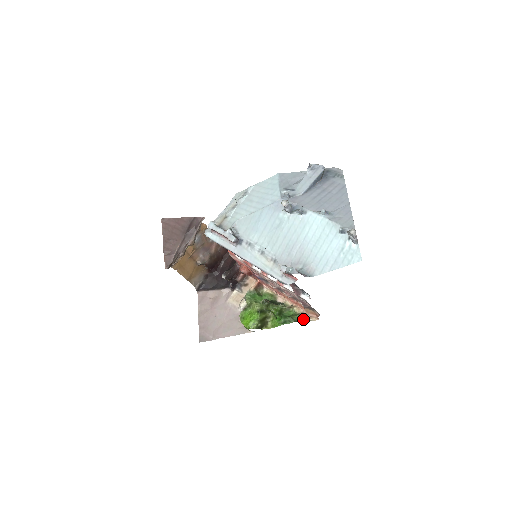
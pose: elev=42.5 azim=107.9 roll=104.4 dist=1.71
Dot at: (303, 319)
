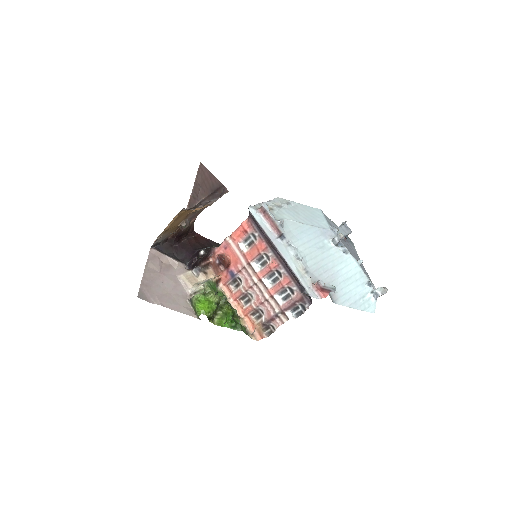
Dot at: (247, 333)
